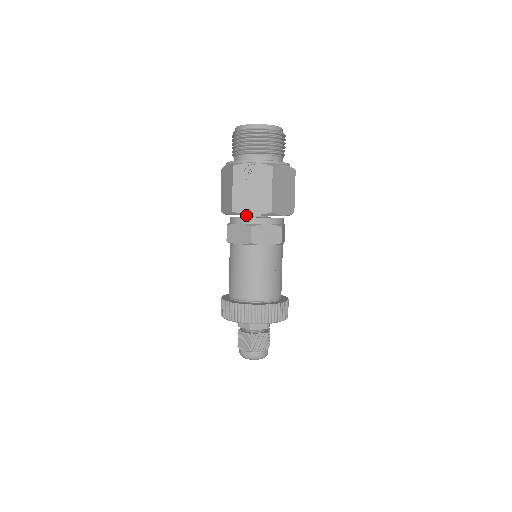
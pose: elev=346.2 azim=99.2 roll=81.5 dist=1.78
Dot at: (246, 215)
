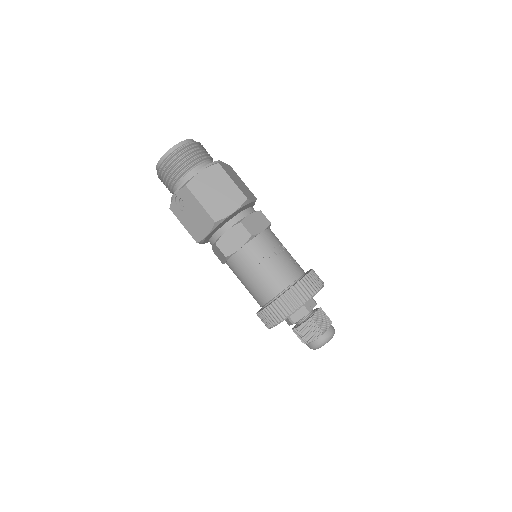
Dot at: occluded
